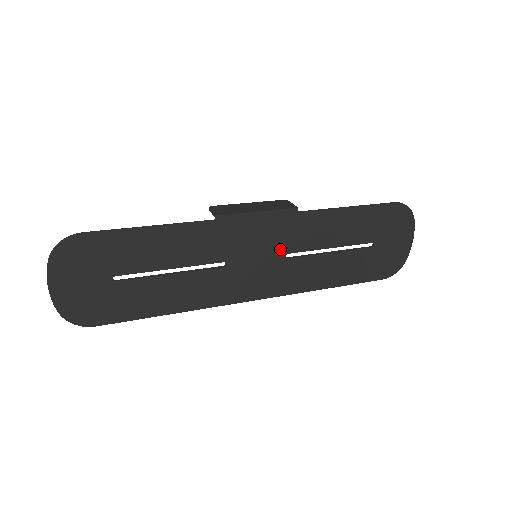
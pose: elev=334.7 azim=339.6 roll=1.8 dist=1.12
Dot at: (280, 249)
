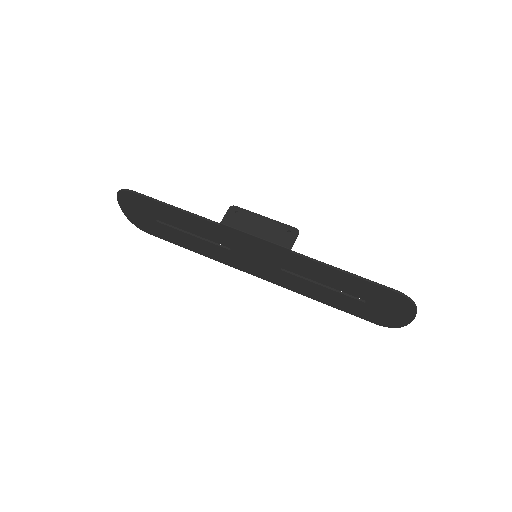
Dot at: (275, 263)
